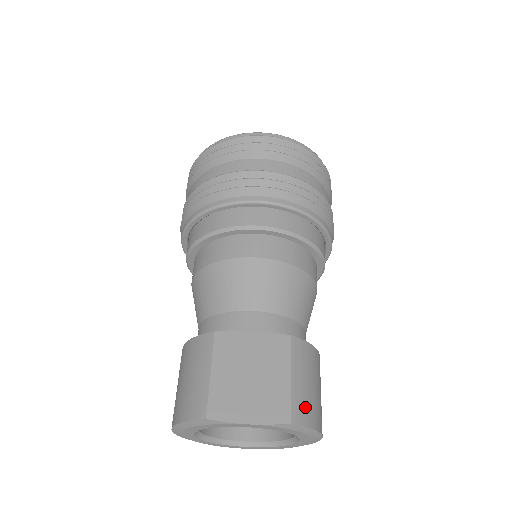
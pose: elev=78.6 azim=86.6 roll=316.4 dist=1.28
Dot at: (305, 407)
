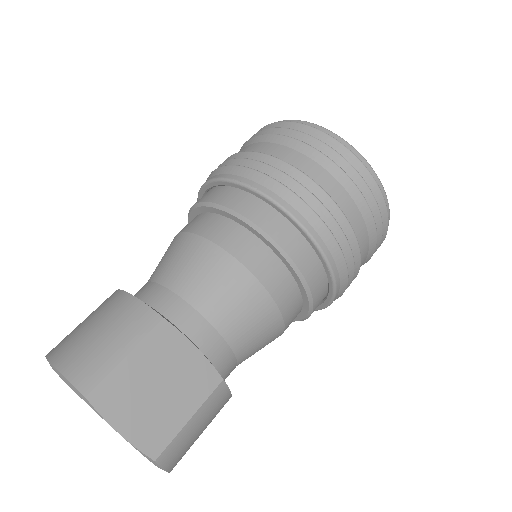
Dot at: (178, 451)
